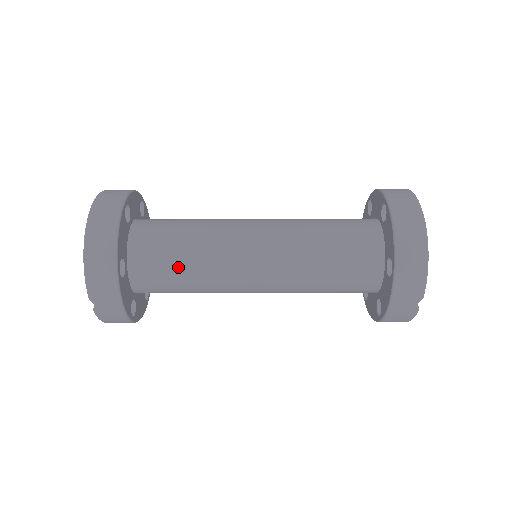
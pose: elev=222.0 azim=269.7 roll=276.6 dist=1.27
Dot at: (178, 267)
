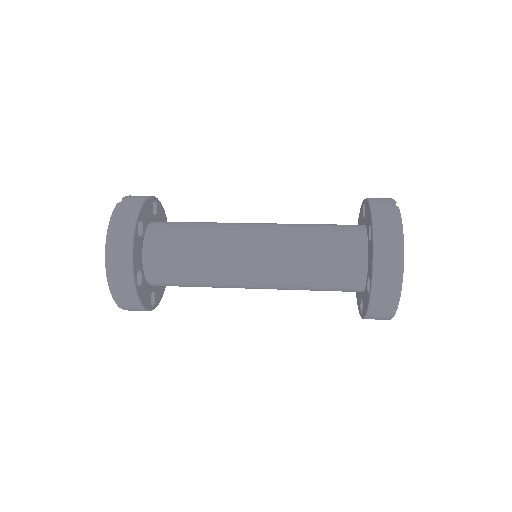
Dot at: occluded
